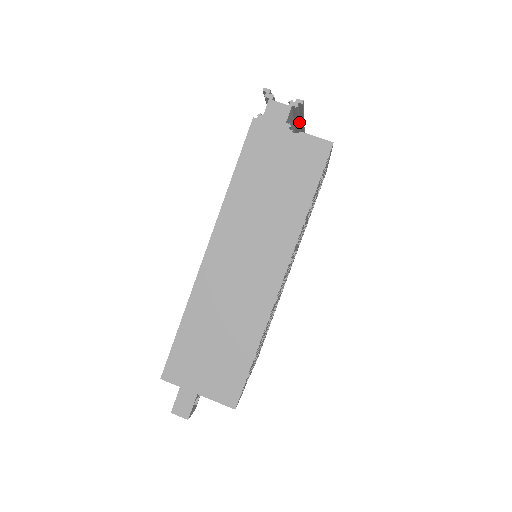
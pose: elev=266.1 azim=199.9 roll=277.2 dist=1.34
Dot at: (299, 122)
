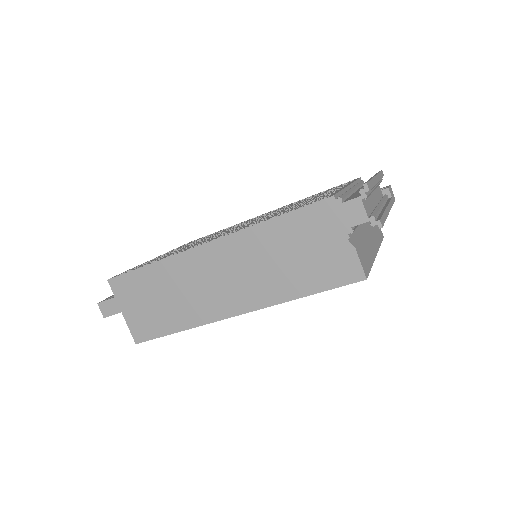
Dot at: occluded
